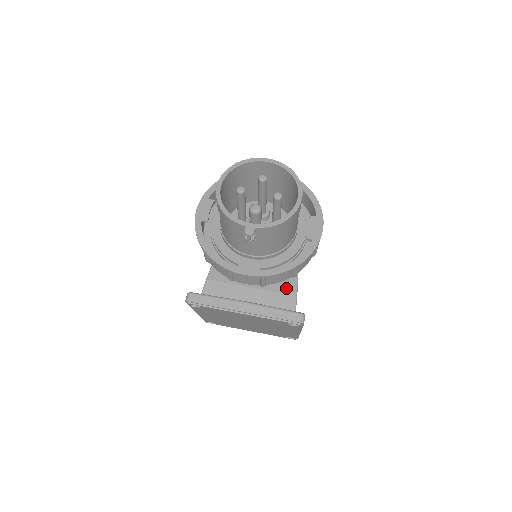
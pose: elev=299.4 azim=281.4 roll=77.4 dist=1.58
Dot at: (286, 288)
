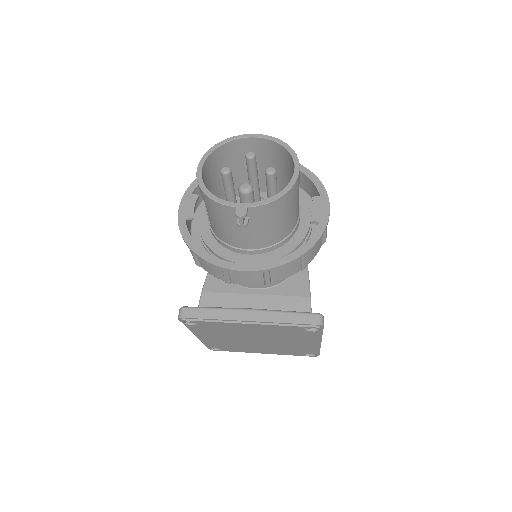
Dot at: (296, 290)
